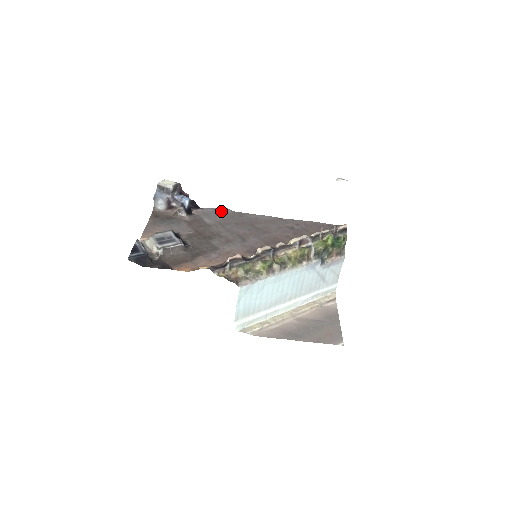
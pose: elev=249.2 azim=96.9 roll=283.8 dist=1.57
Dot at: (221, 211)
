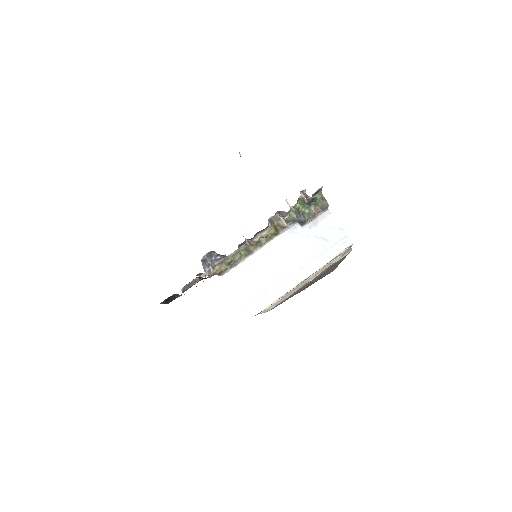
Dot at: occluded
